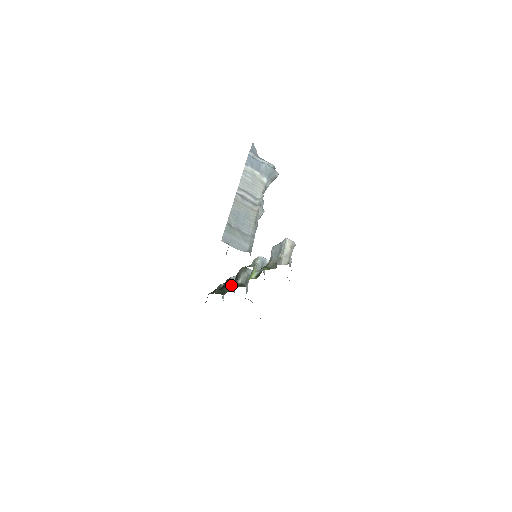
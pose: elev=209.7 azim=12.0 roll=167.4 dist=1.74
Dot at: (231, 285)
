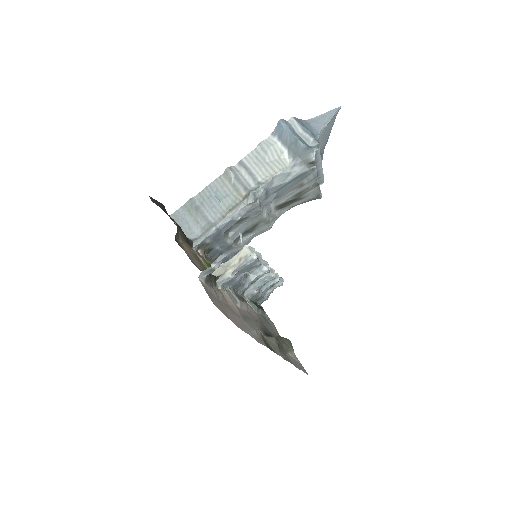
Dot at: occluded
